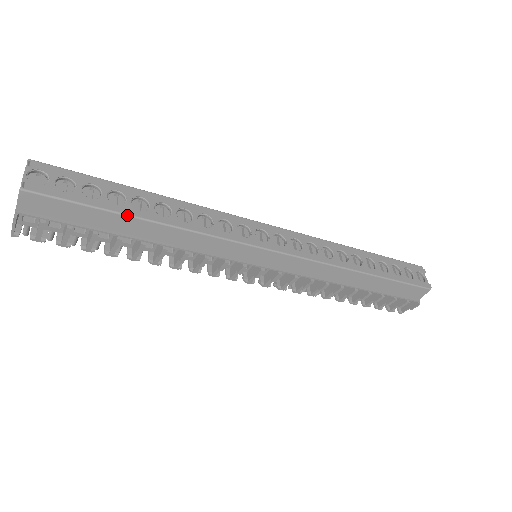
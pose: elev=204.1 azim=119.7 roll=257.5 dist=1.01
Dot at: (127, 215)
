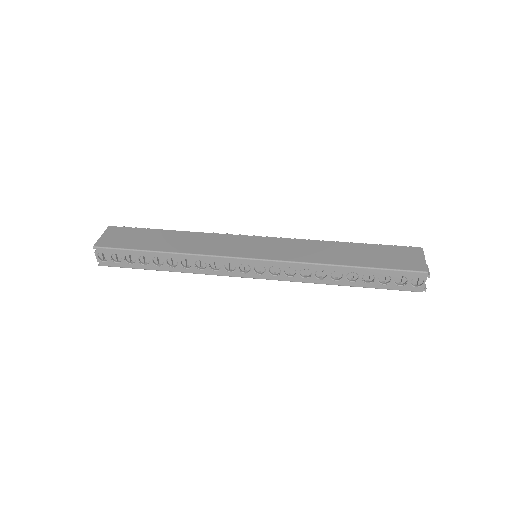
Dot at: occluded
